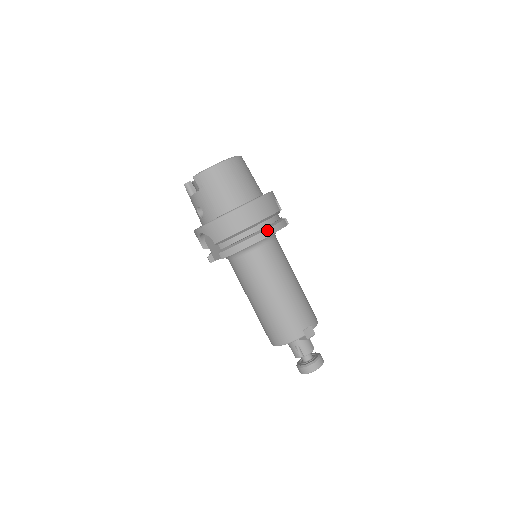
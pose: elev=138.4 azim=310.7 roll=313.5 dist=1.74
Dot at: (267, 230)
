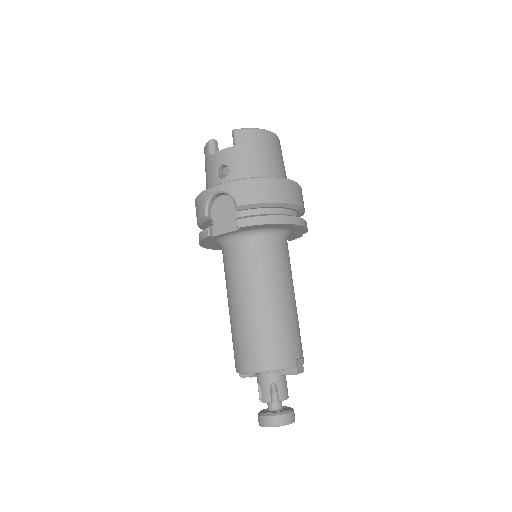
Dot at: (299, 218)
